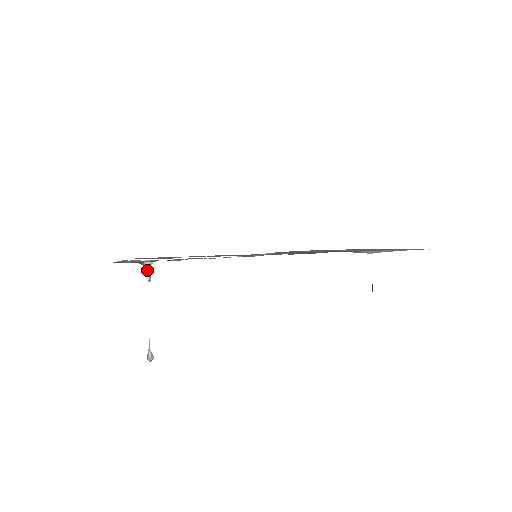
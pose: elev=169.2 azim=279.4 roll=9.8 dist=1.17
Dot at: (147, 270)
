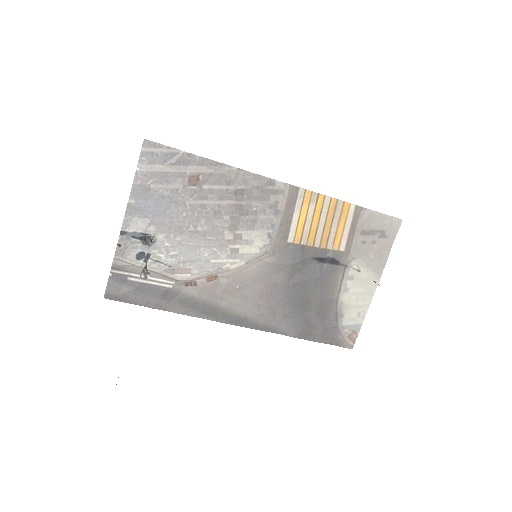
Dot at: (149, 238)
